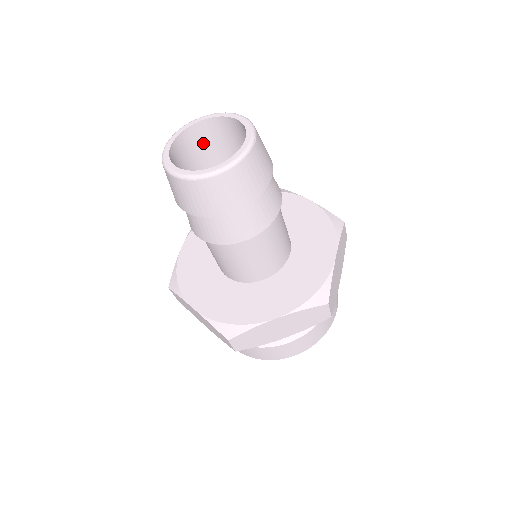
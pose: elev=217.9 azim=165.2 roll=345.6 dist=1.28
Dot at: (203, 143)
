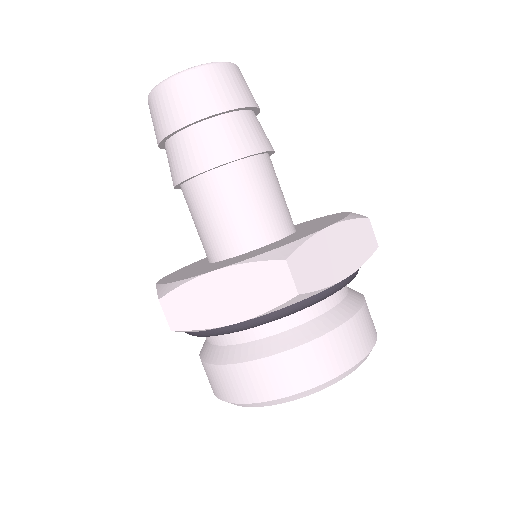
Dot at: occluded
